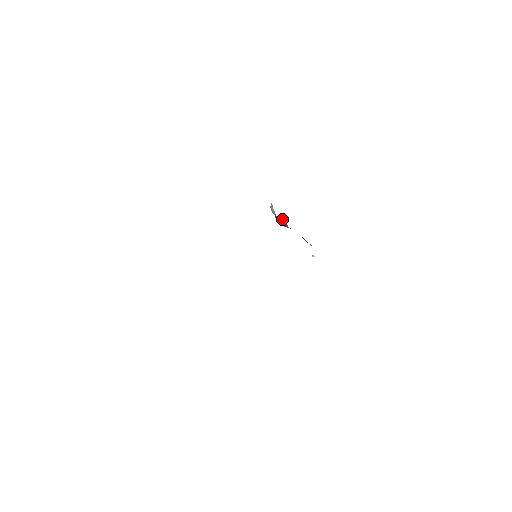
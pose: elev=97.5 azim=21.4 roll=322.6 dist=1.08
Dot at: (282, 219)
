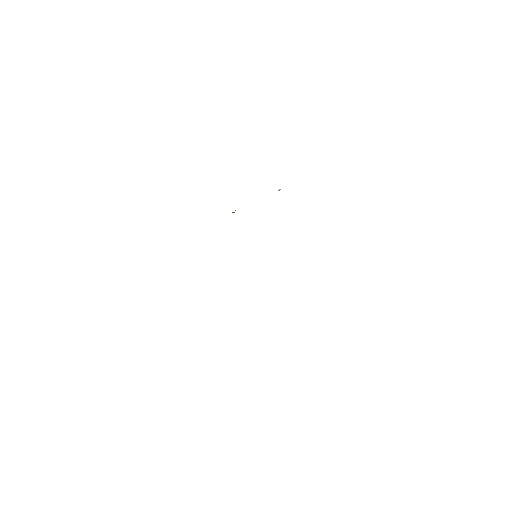
Dot at: occluded
